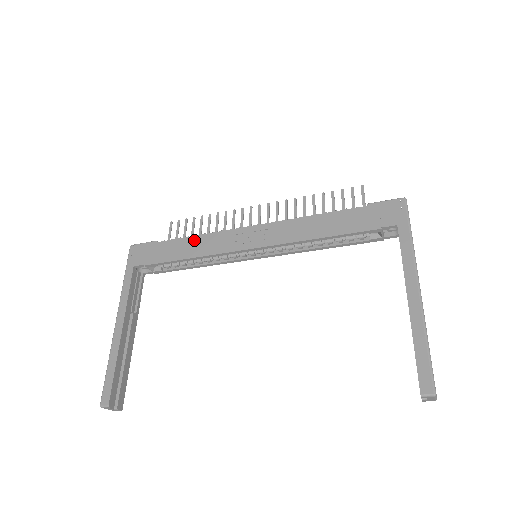
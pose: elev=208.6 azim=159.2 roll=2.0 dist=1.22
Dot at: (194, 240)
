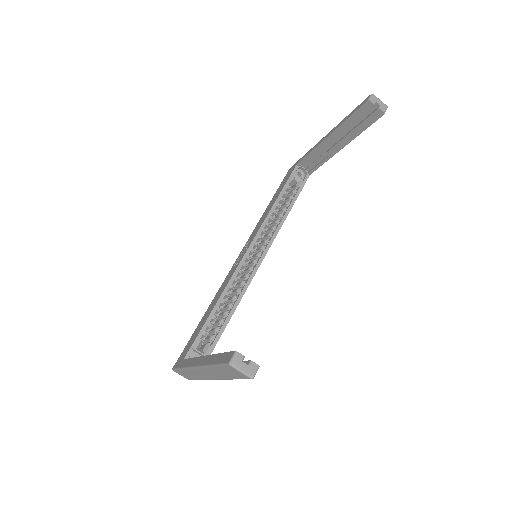
Dot at: (212, 302)
